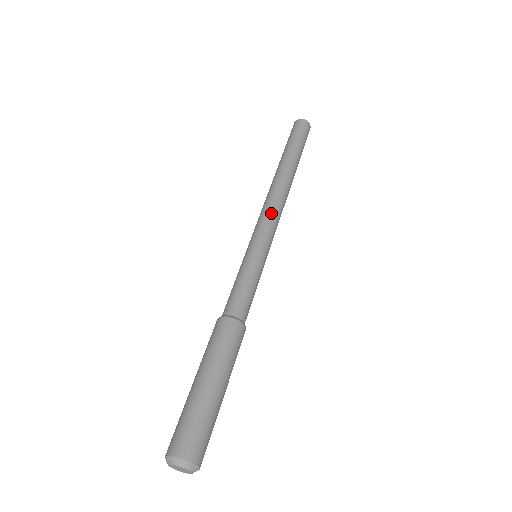
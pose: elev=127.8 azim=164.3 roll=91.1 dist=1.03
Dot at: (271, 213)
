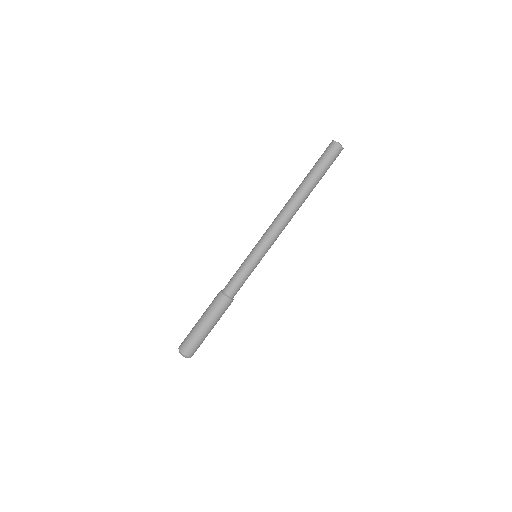
Dot at: (275, 231)
